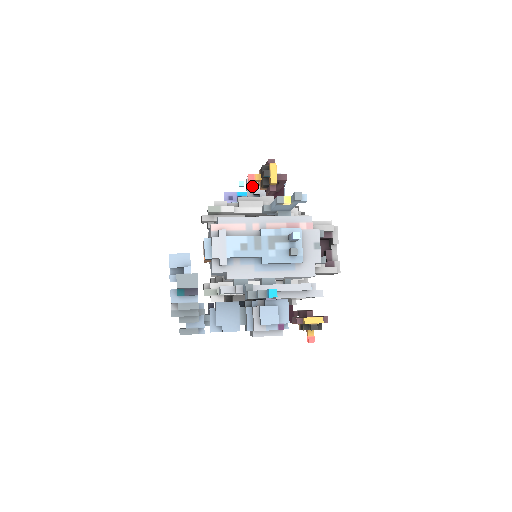
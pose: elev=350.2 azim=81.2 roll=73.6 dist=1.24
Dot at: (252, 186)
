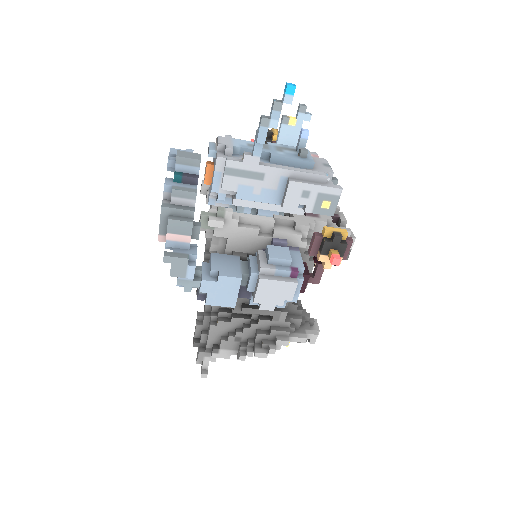
Dot at: occluded
